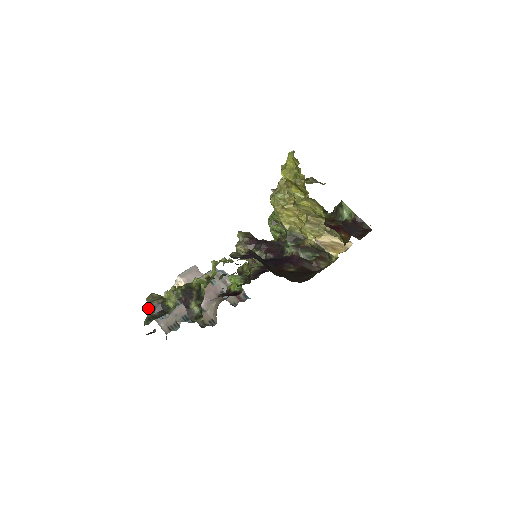
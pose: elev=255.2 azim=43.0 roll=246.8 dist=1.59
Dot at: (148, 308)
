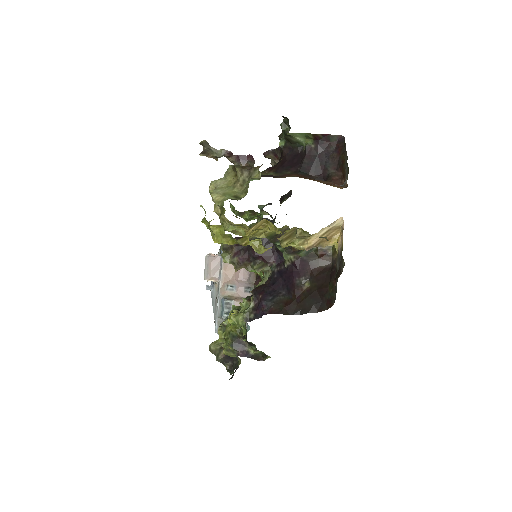
Dot at: (220, 362)
